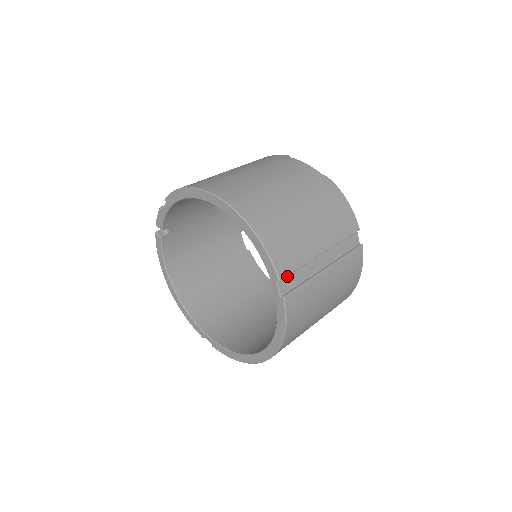
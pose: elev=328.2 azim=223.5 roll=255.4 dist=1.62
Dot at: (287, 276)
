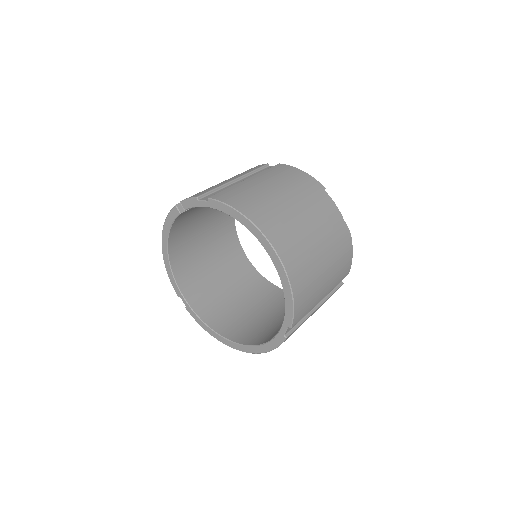
Dot at: occluded
